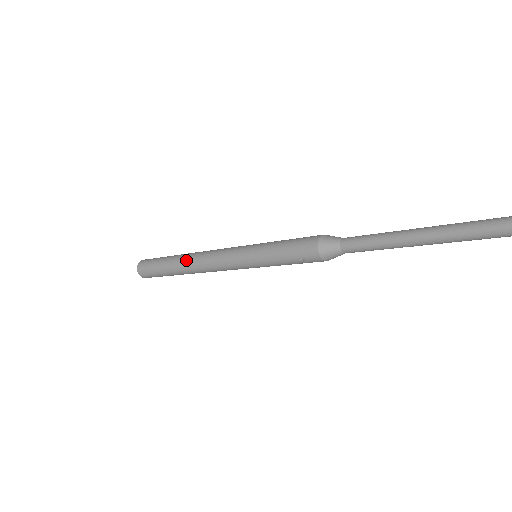
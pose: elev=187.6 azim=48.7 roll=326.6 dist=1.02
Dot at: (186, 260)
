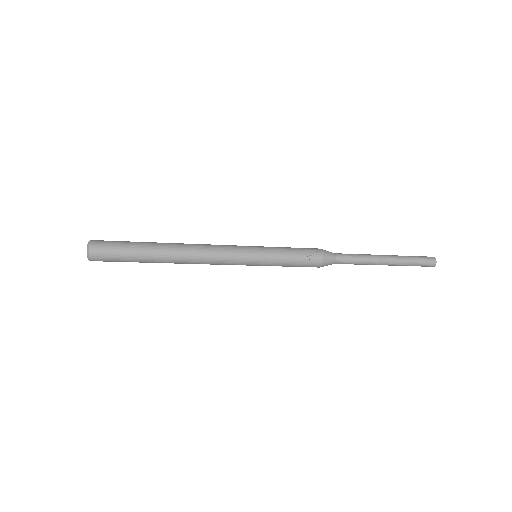
Dot at: (178, 243)
